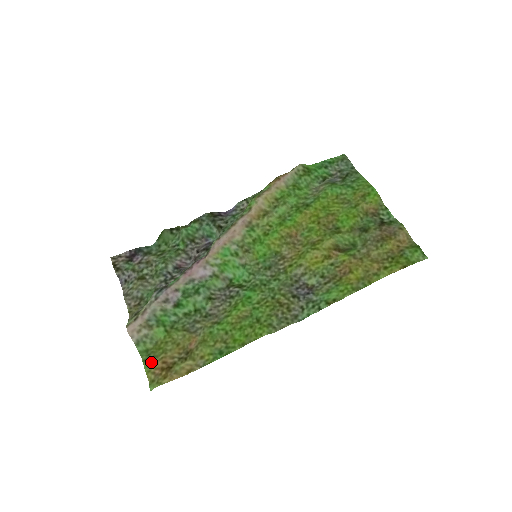
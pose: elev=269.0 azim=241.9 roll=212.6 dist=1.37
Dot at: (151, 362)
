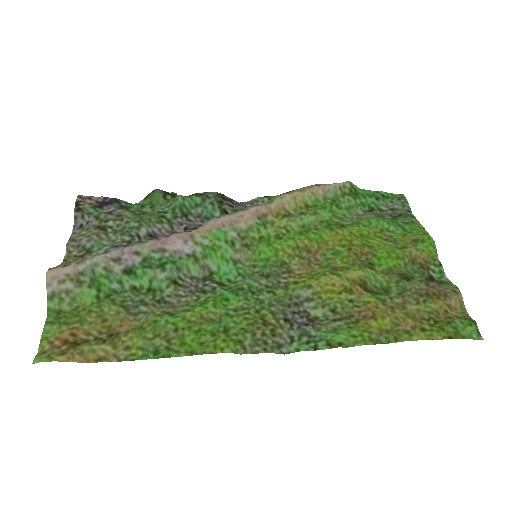
Dot at: (56, 328)
